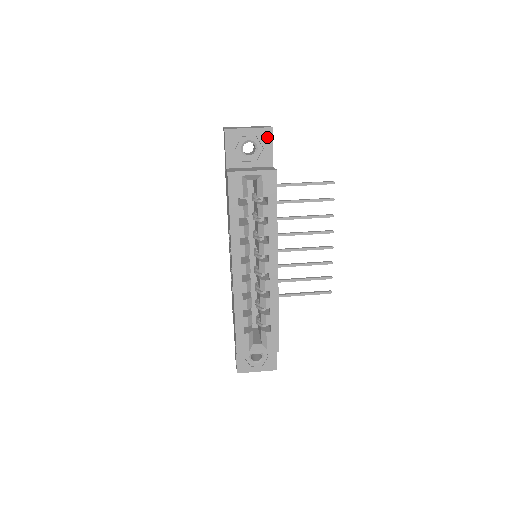
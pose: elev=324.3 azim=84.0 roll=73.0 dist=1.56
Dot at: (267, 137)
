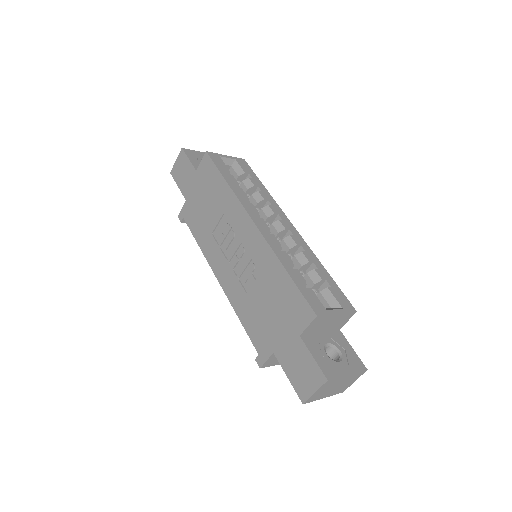
Dot at: occluded
